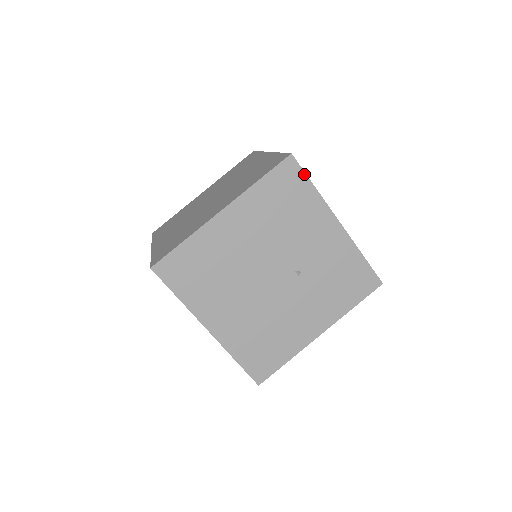
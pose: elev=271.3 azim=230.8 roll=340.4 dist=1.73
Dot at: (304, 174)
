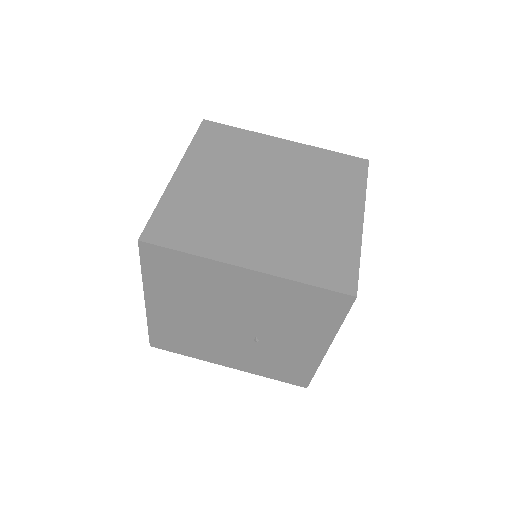
Dot at: (346, 313)
